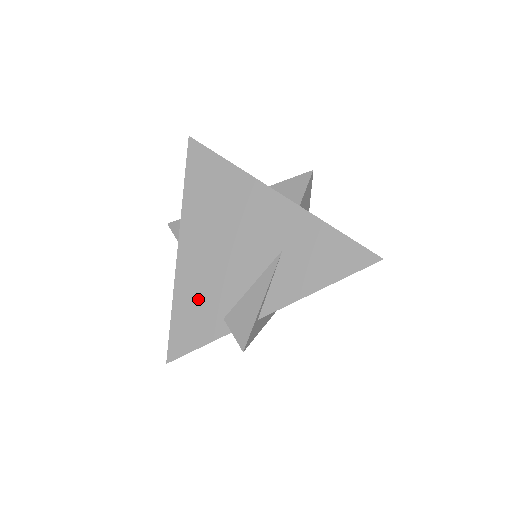
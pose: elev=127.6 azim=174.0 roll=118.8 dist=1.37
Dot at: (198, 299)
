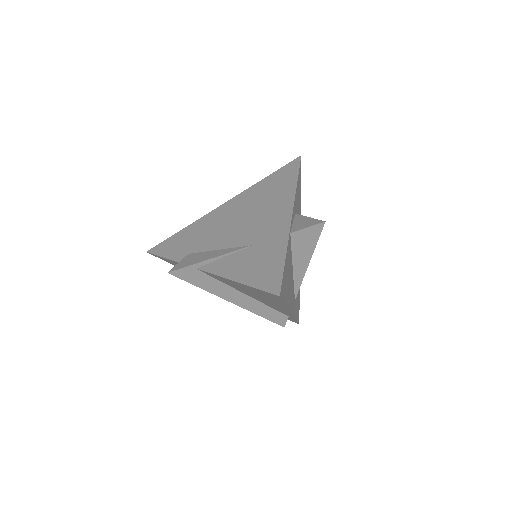
Dot at: (195, 235)
